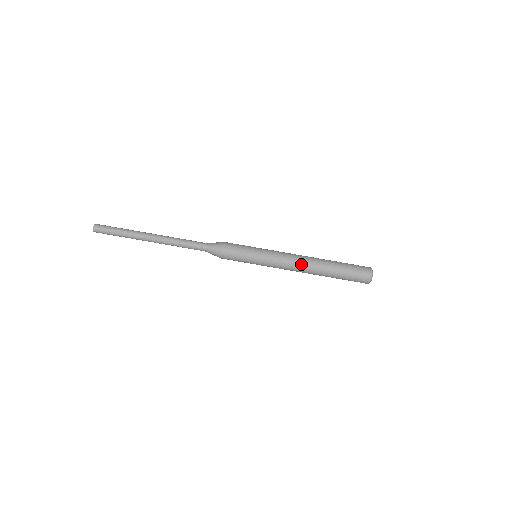
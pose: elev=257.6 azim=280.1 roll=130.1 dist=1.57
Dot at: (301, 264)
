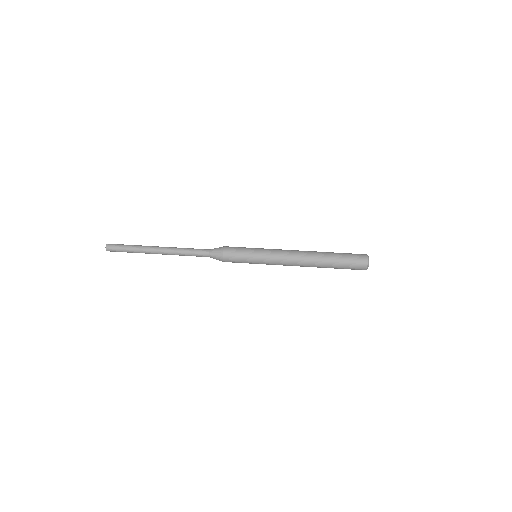
Dot at: (298, 259)
